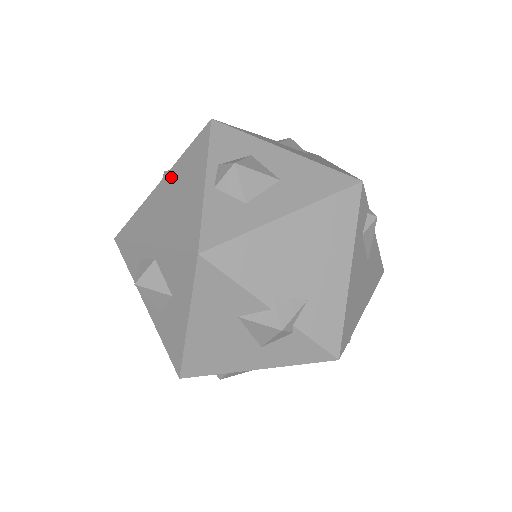
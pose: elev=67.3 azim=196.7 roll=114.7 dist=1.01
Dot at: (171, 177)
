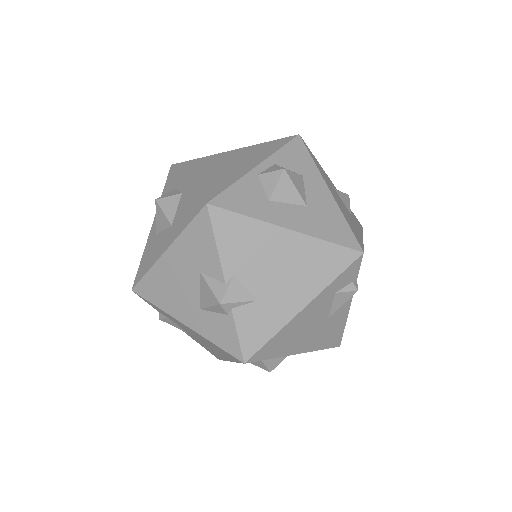
Dot at: (240, 152)
